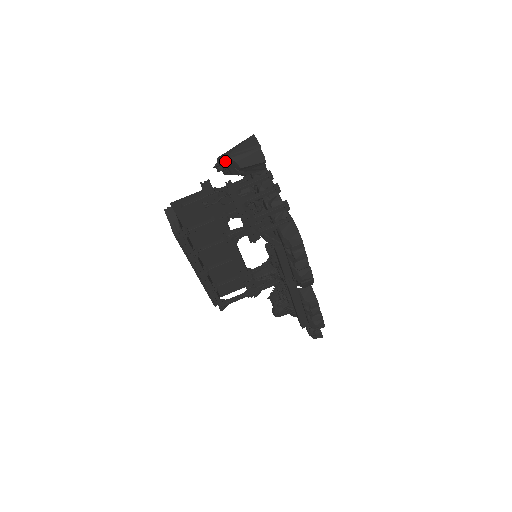
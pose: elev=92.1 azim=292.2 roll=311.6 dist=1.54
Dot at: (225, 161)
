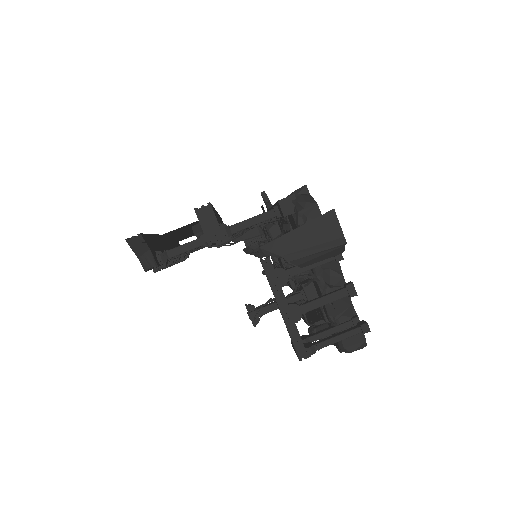
Dot at: occluded
